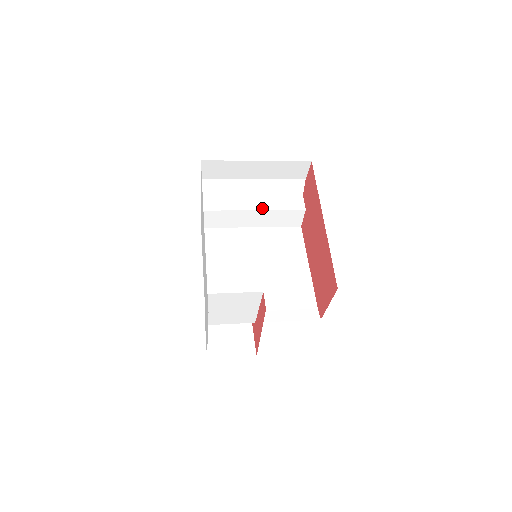
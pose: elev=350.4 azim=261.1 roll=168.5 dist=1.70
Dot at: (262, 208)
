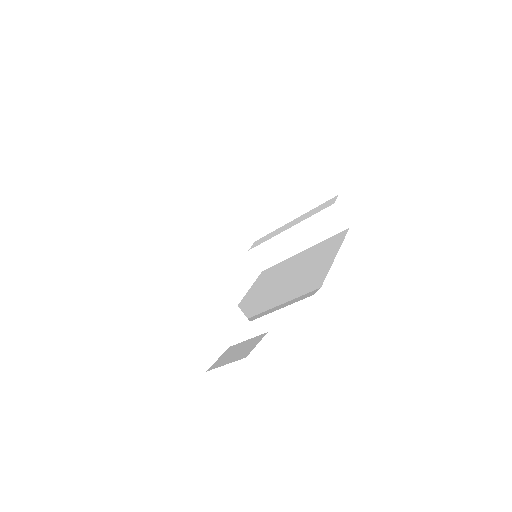
Dot at: (295, 224)
